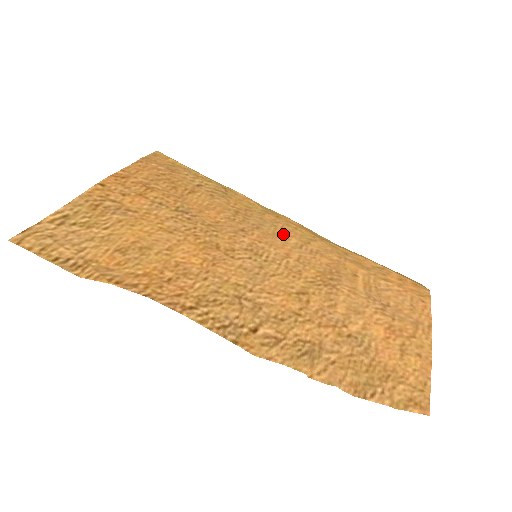
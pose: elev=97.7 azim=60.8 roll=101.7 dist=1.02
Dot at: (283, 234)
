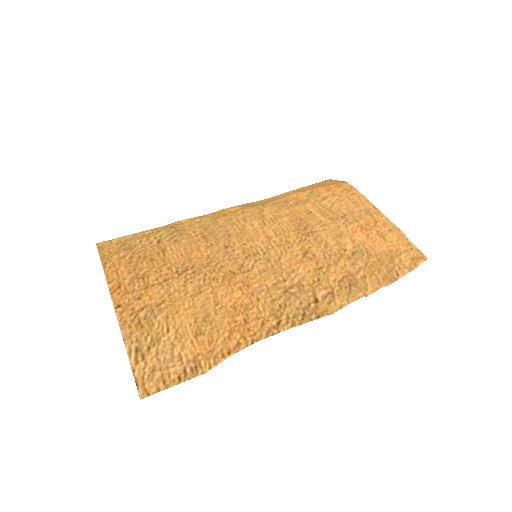
Dot at: (245, 225)
